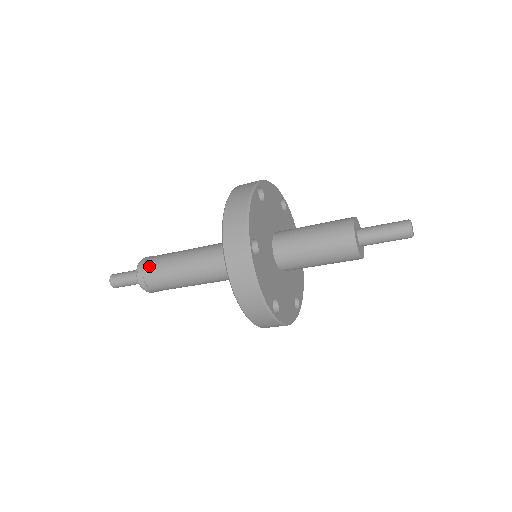
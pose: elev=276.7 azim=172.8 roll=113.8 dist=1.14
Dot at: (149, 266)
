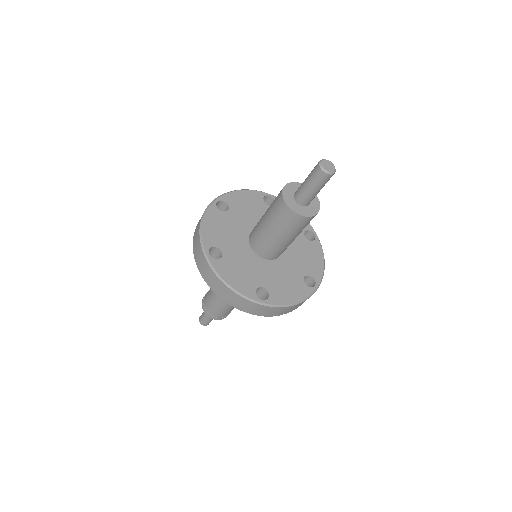
Dot at: (205, 299)
